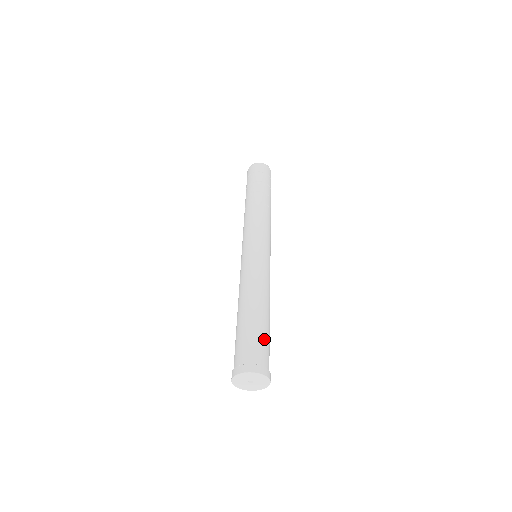
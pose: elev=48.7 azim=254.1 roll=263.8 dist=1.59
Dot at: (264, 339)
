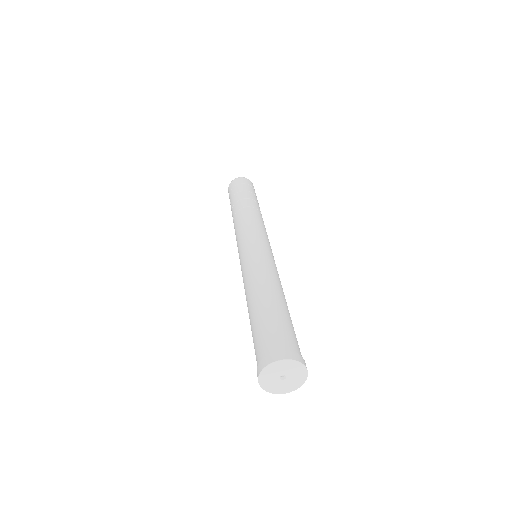
Dot at: (287, 325)
